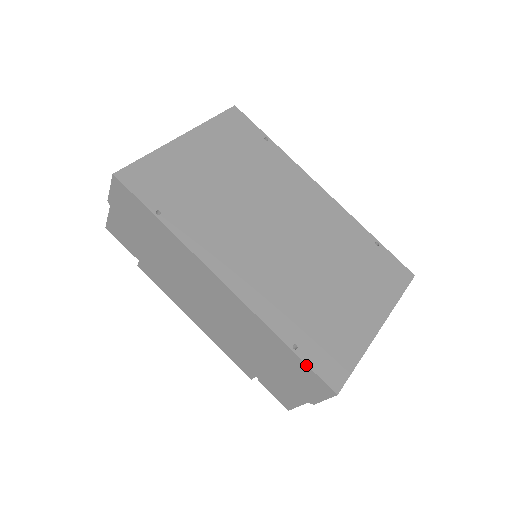
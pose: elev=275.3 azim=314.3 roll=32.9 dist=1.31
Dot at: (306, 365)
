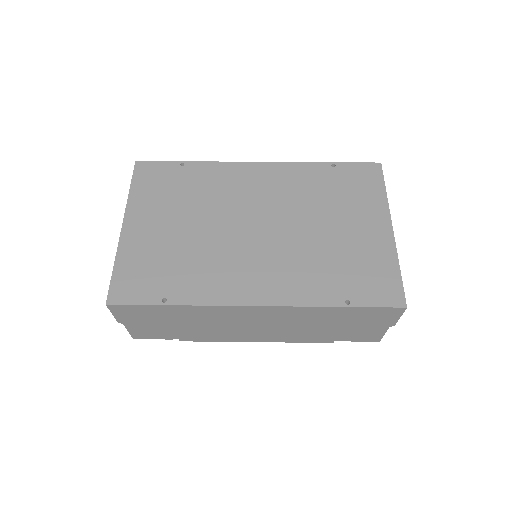
Dot at: (367, 308)
